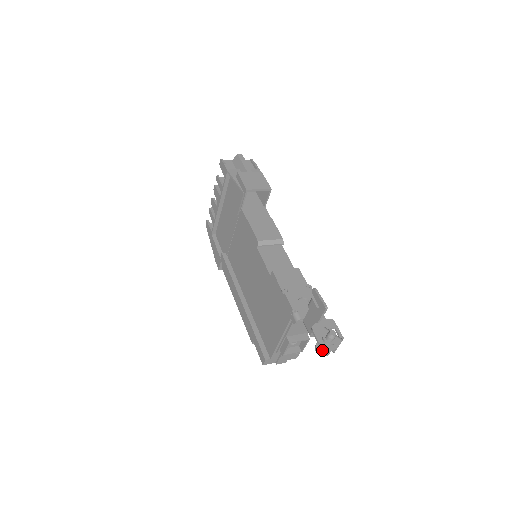
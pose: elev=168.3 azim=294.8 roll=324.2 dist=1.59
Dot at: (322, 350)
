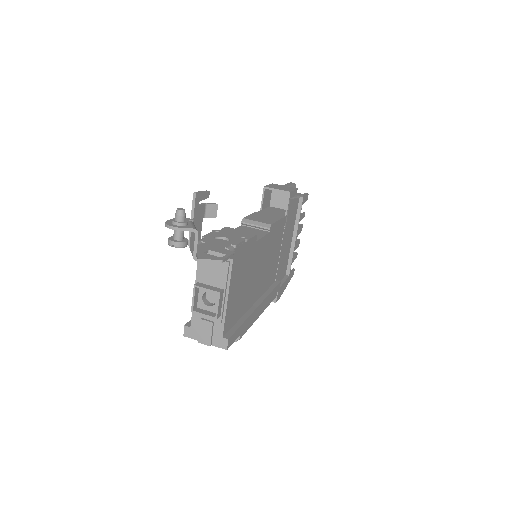
Dot at: (173, 239)
